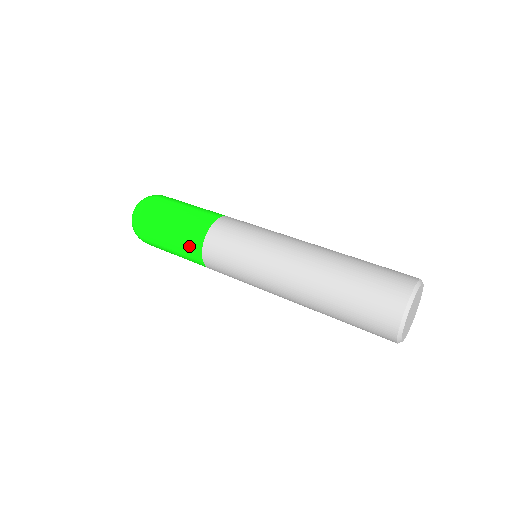
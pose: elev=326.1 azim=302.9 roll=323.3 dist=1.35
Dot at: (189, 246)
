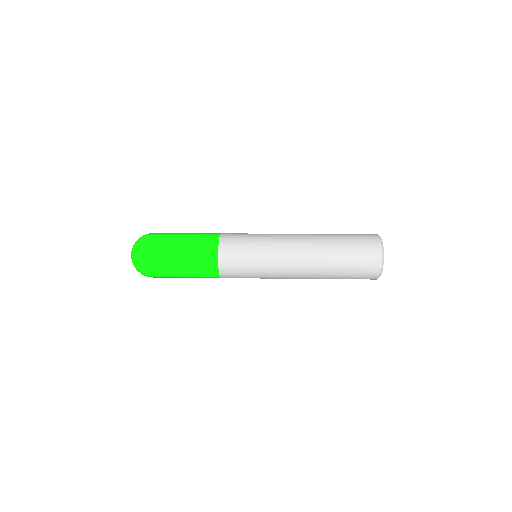
Dot at: (205, 266)
